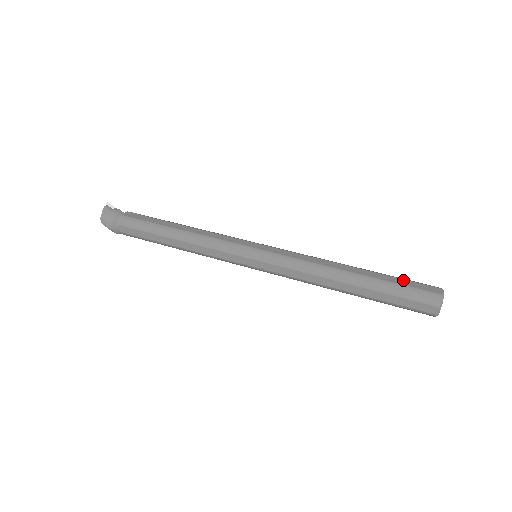
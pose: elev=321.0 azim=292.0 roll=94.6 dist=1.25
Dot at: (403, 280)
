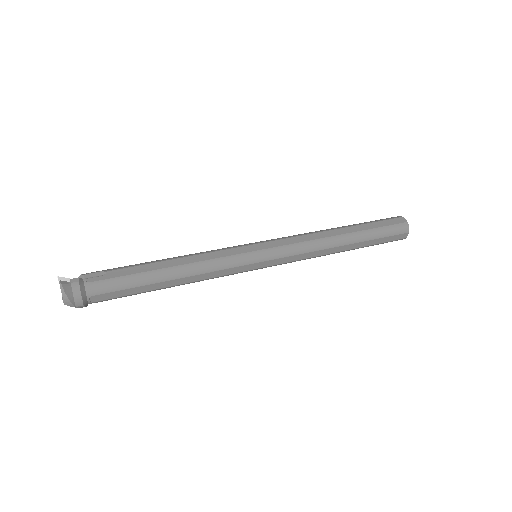
Dot at: (378, 222)
